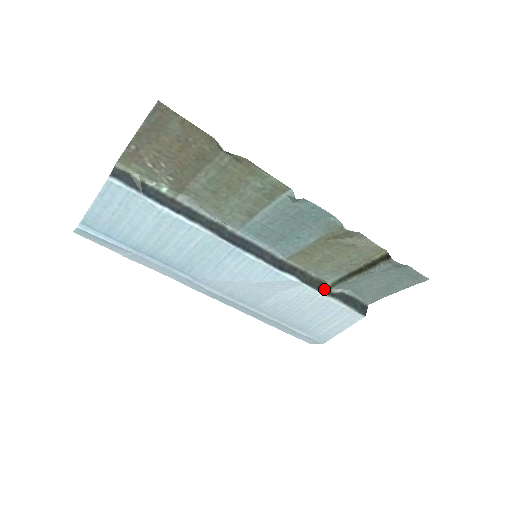
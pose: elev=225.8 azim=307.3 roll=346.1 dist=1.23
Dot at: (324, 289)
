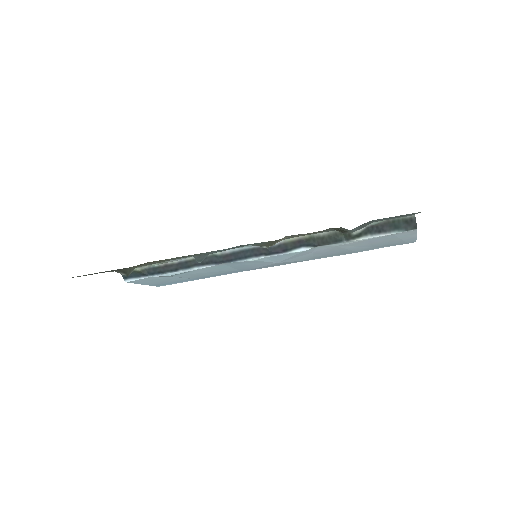
Dot at: (344, 237)
